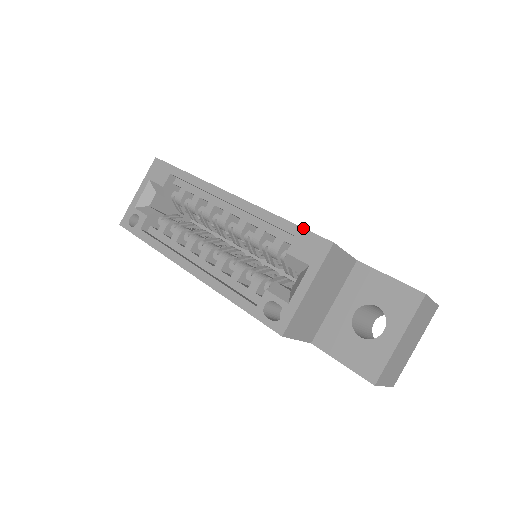
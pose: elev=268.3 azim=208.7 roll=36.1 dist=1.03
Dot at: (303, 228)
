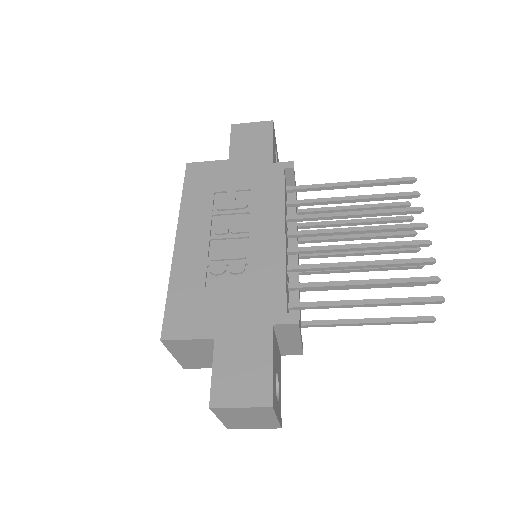
Dot at: (164, 312)
